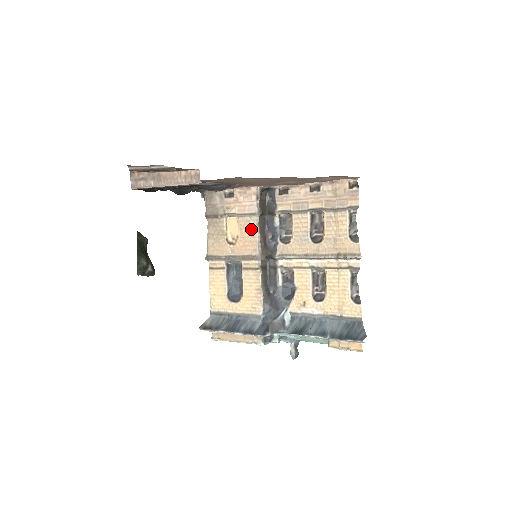
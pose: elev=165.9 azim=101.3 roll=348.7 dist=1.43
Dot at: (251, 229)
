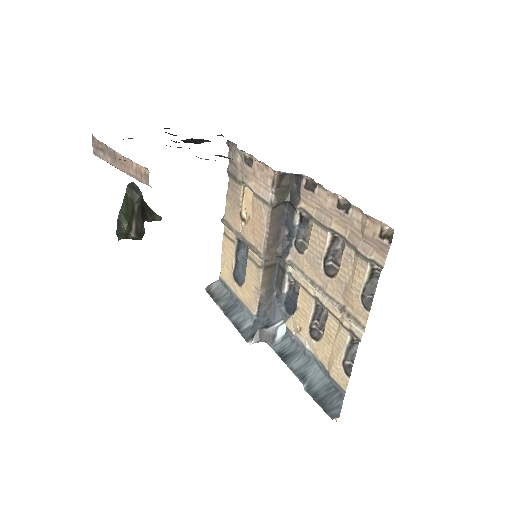
Dot at: (261, 218)
